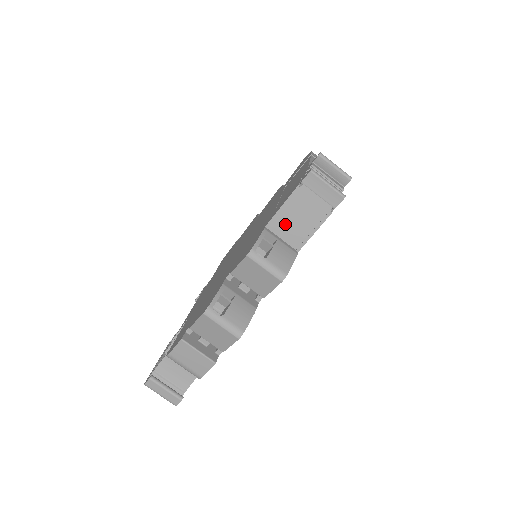
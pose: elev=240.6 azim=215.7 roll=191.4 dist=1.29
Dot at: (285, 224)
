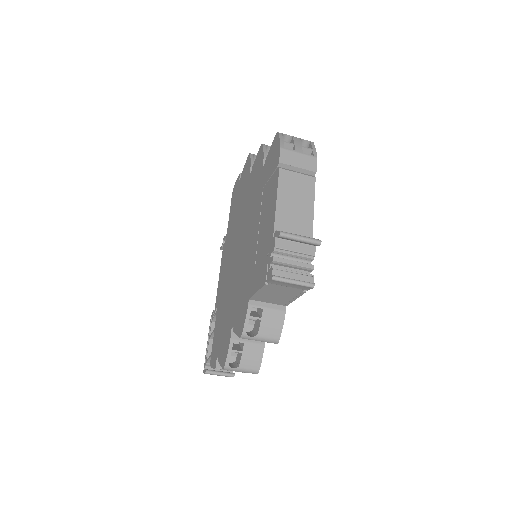
Dot at: (266, 298)
